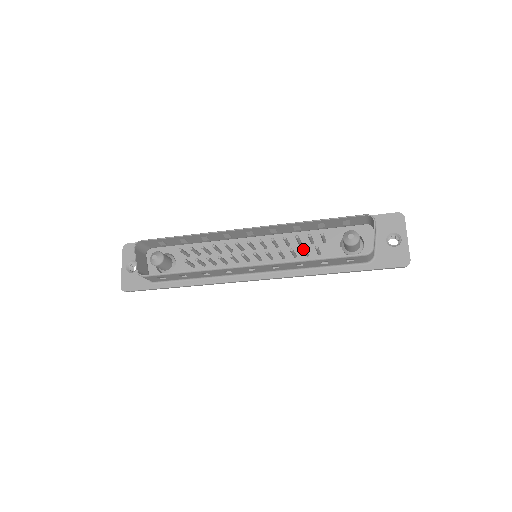
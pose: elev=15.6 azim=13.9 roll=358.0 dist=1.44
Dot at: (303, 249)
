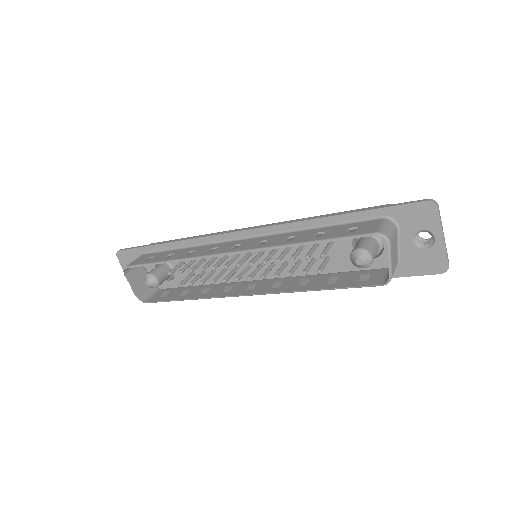
Dot at: occluded
